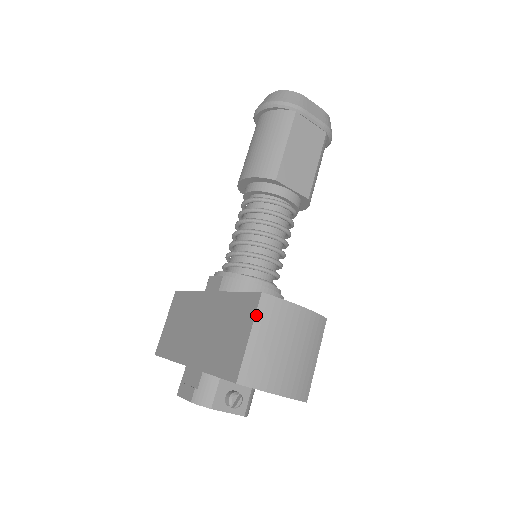
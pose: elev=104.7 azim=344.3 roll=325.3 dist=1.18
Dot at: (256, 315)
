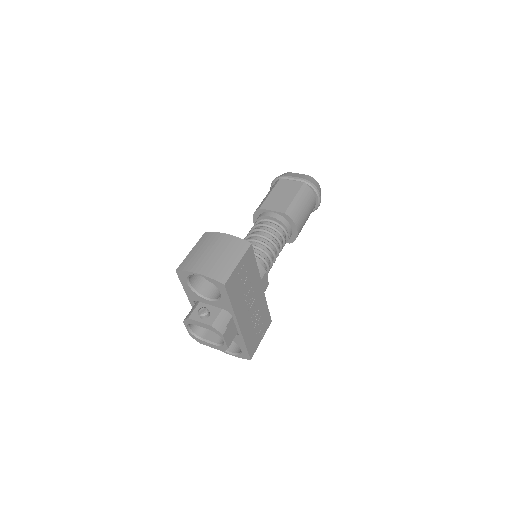
Dot at: (198, 242)
